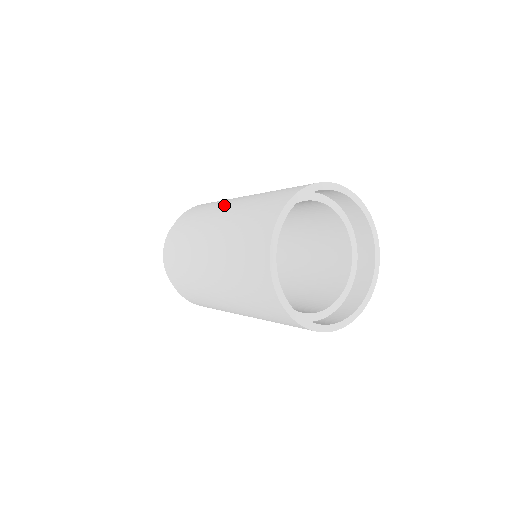
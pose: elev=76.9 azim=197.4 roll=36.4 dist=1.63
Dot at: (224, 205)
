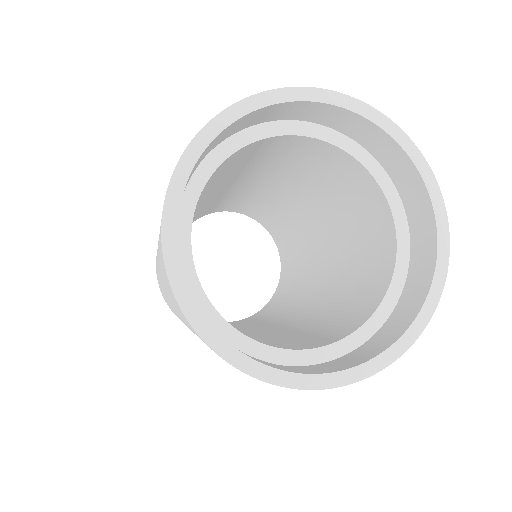
Dot at: occluded
